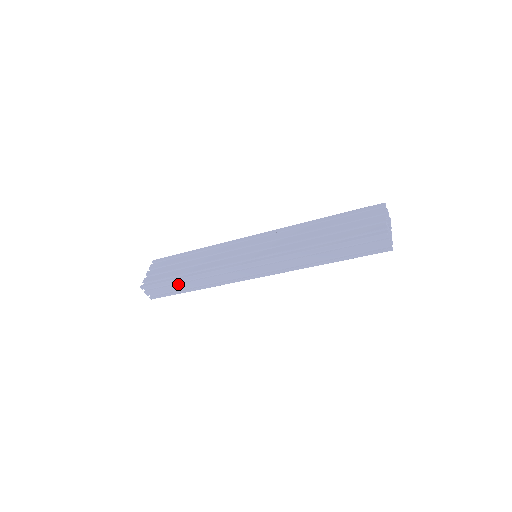
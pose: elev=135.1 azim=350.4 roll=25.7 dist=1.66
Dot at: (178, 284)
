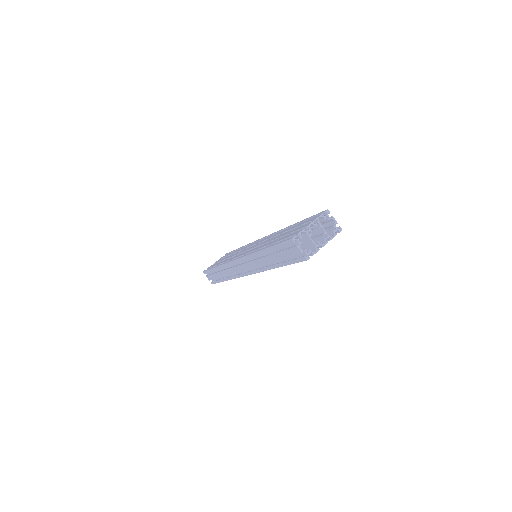
Dot at: (216, 273)
